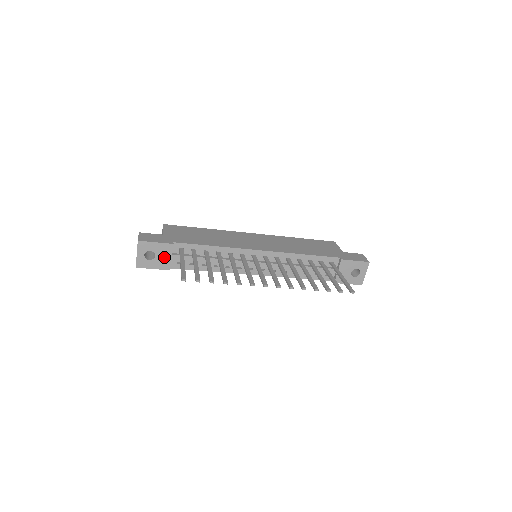
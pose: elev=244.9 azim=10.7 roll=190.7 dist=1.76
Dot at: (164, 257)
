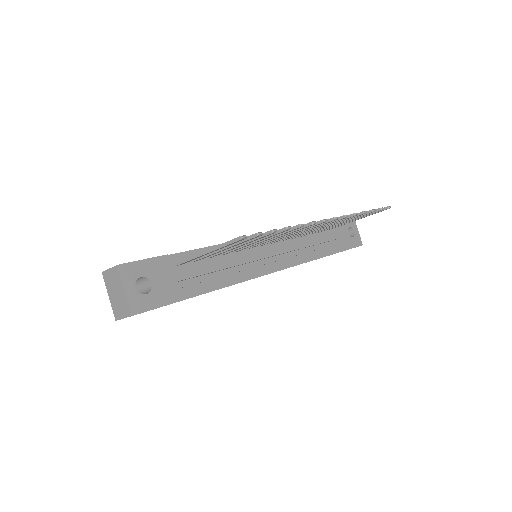
Dot at: (164, 281)
